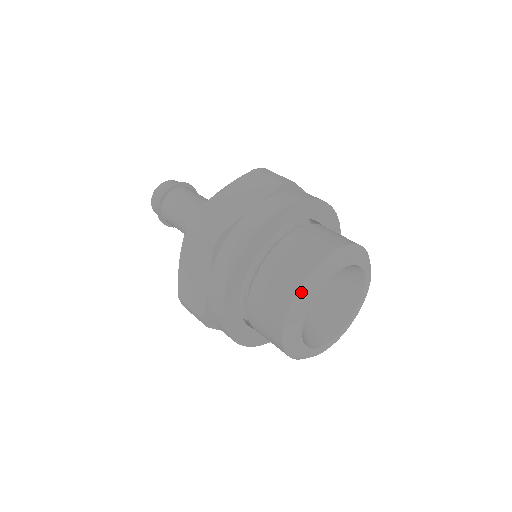
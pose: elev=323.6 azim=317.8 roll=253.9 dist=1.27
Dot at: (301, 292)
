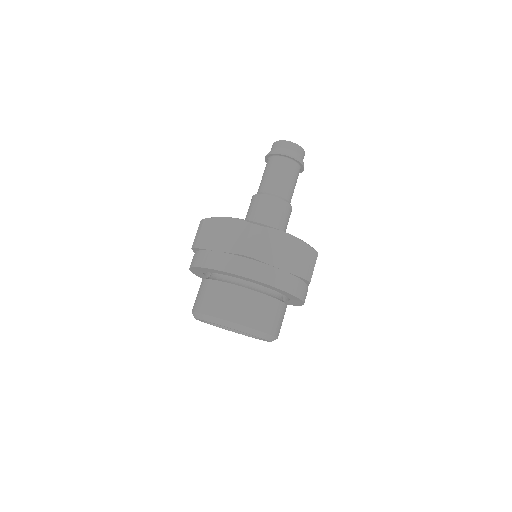
Dot at: (230, 323)
